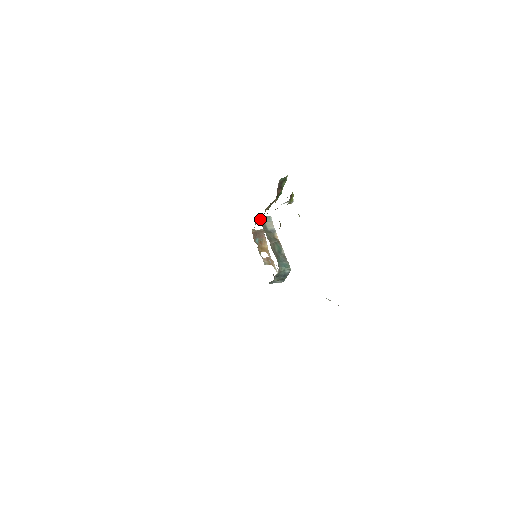
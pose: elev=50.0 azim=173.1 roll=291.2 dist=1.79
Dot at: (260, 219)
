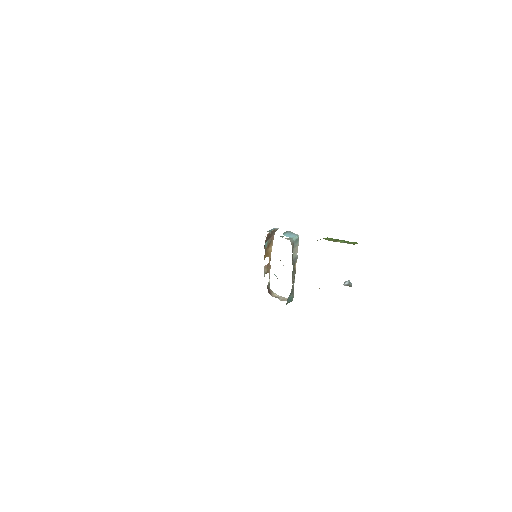
Dot at: (292, 248)
